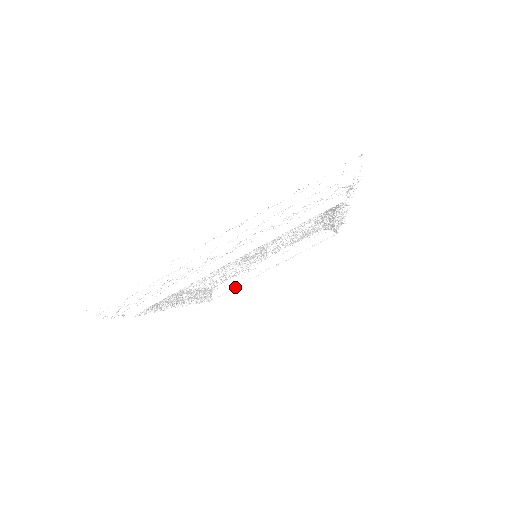
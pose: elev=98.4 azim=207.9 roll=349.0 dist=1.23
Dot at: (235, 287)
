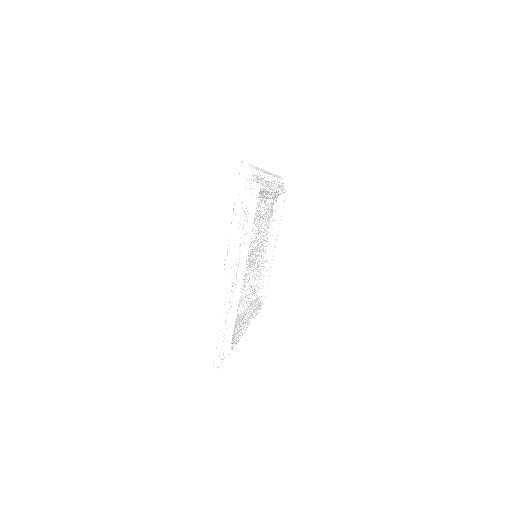
Dot at: occluded
